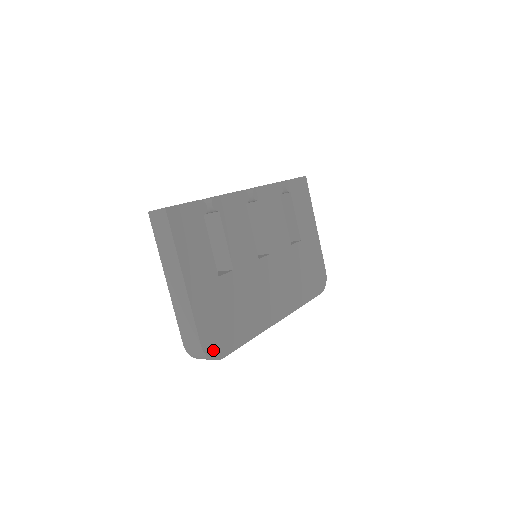
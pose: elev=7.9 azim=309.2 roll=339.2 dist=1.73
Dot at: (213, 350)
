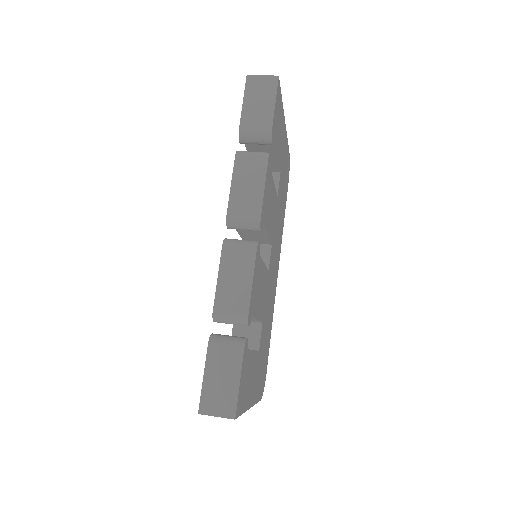
Dot at: (263, 385)
